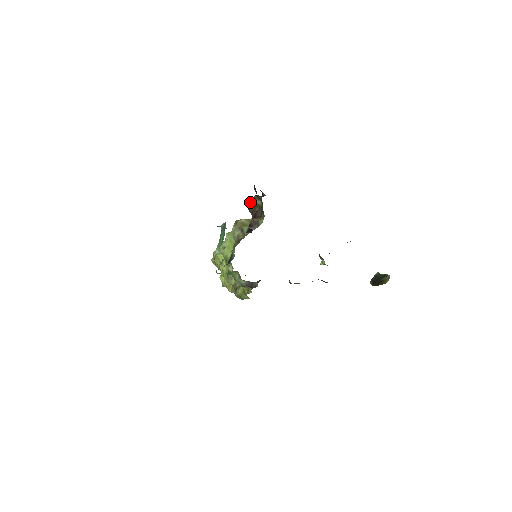
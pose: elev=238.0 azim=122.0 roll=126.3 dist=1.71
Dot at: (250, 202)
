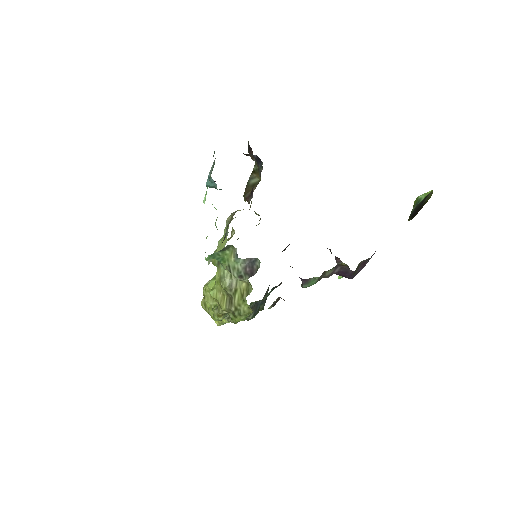
Dot at: occluded
